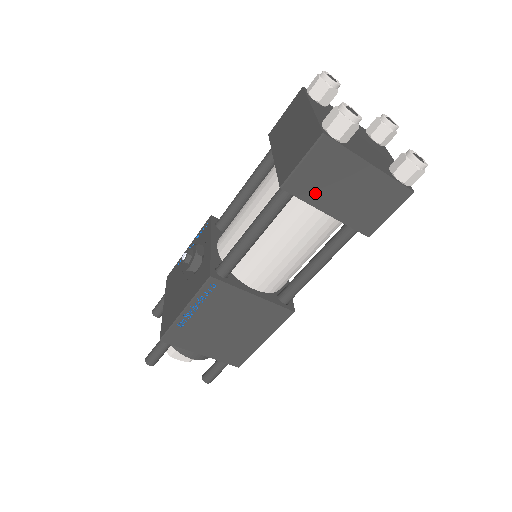
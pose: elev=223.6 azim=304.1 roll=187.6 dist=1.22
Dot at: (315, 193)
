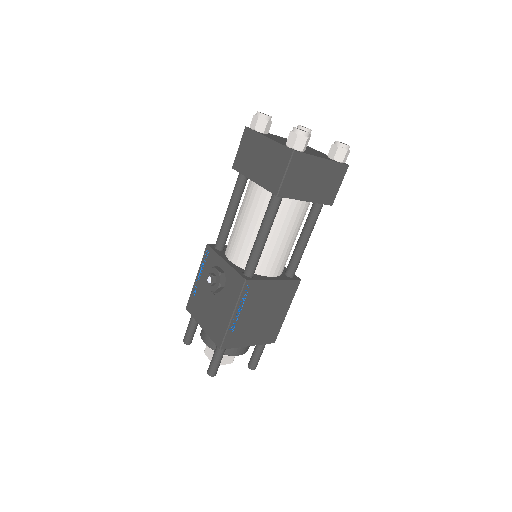
Dot at: (297, 190)
